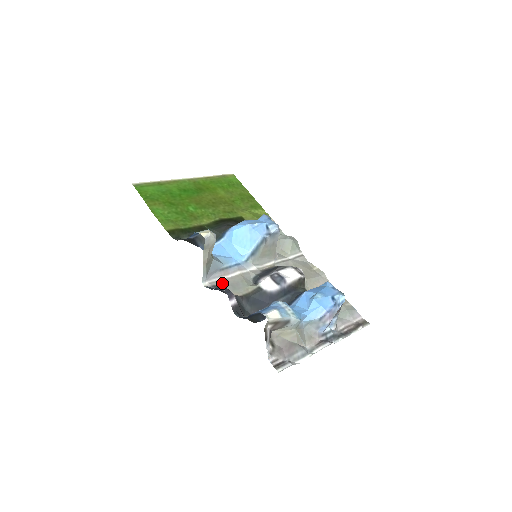
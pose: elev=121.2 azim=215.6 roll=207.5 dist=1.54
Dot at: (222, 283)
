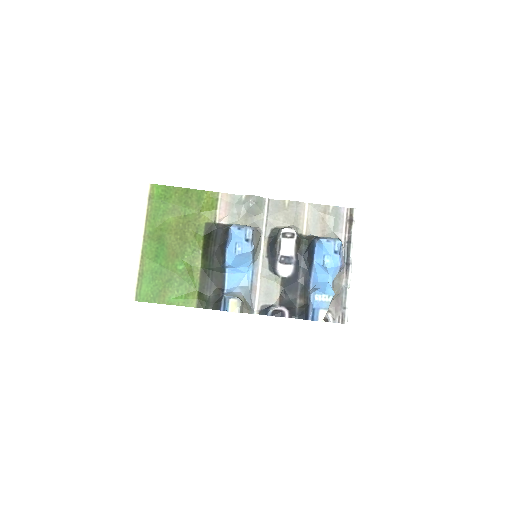
Dot at: (262, 299)
